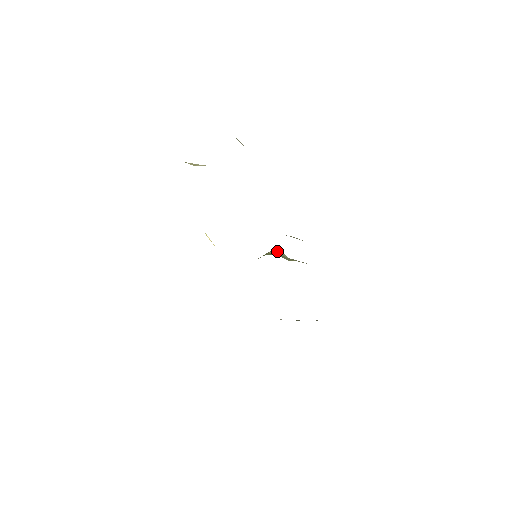
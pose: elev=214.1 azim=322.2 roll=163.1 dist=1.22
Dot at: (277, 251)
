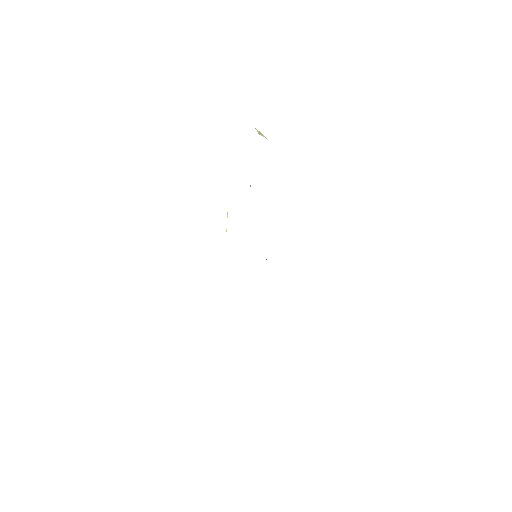
Dot at: occluded
